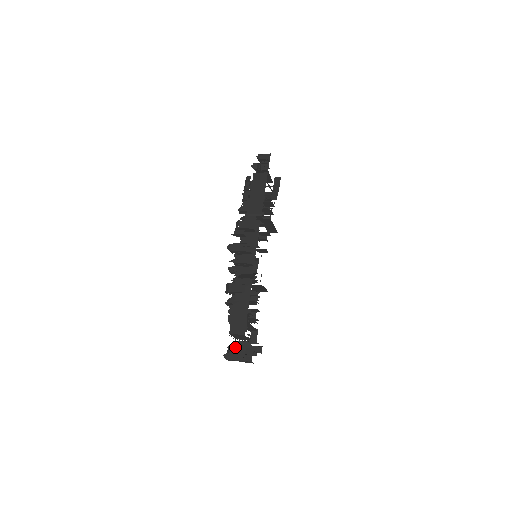
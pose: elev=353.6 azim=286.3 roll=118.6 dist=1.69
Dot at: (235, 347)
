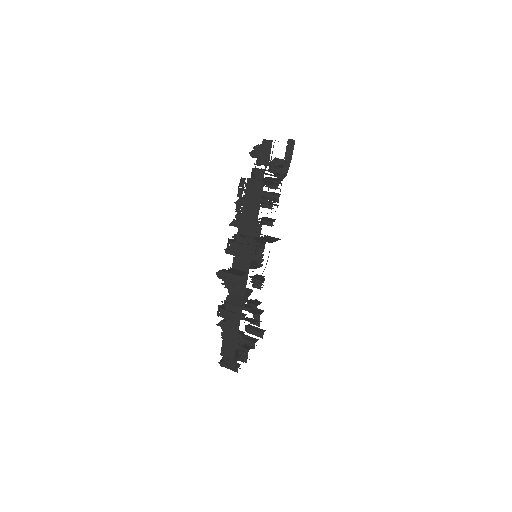
Dot at: (228, 359)
